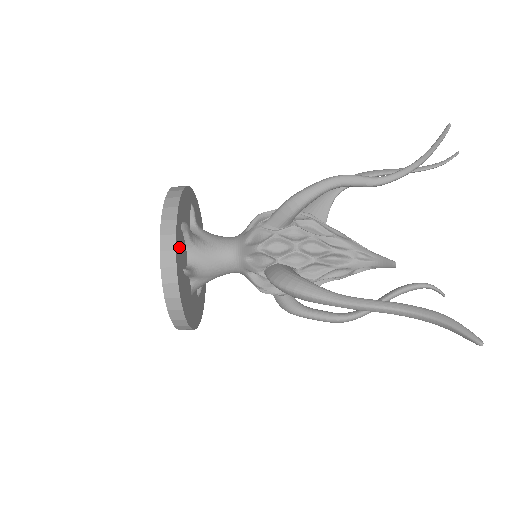
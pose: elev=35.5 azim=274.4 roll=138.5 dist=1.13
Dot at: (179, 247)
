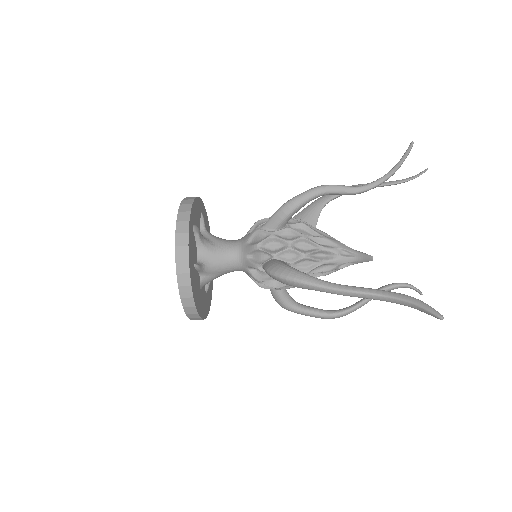
Dot at: (191, 244)
